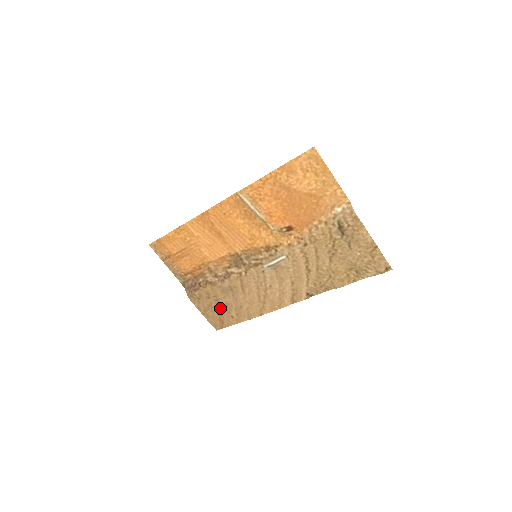
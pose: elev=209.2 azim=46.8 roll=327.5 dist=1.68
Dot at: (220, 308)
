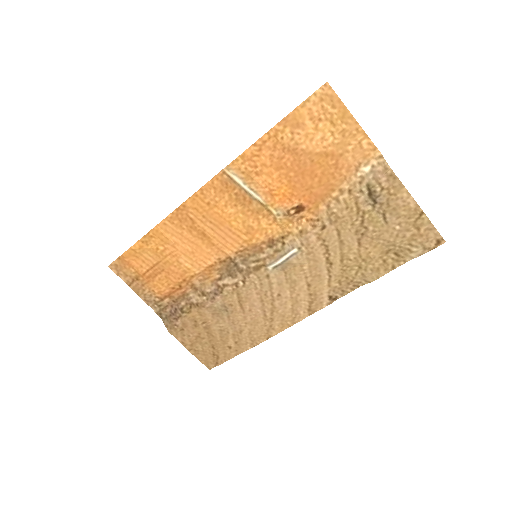
Dot at: (212, 338)
